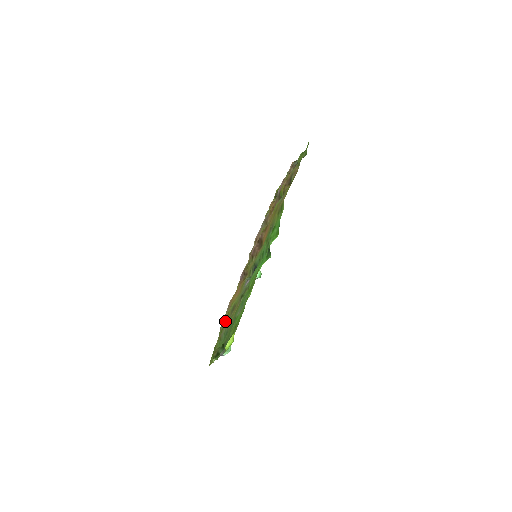
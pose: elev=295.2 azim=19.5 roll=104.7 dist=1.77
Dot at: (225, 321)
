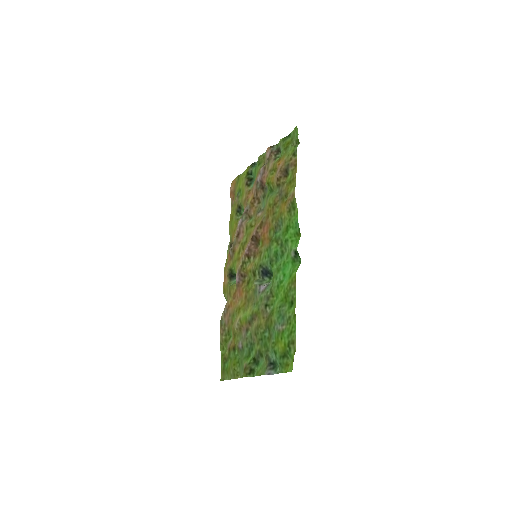
Dot at: (237, 331)
